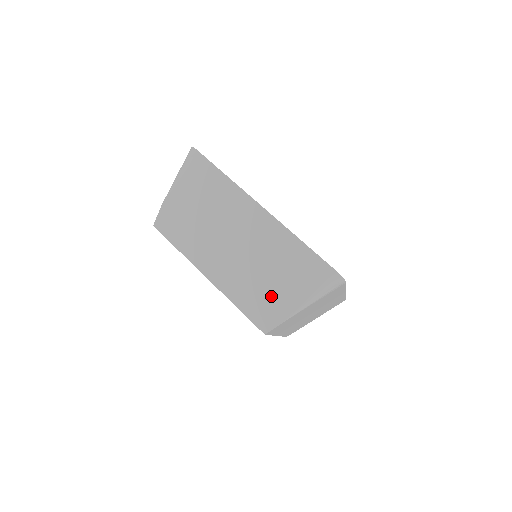
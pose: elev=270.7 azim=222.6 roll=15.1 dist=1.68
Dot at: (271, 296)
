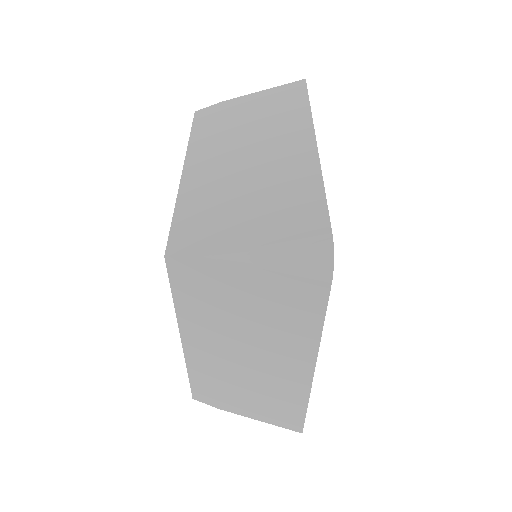
Dot at: (223, 222)
